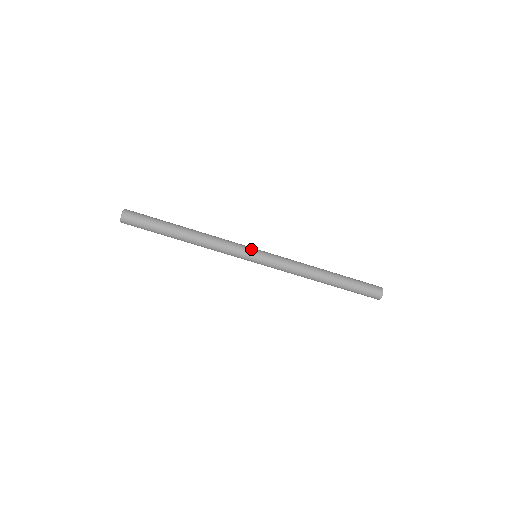
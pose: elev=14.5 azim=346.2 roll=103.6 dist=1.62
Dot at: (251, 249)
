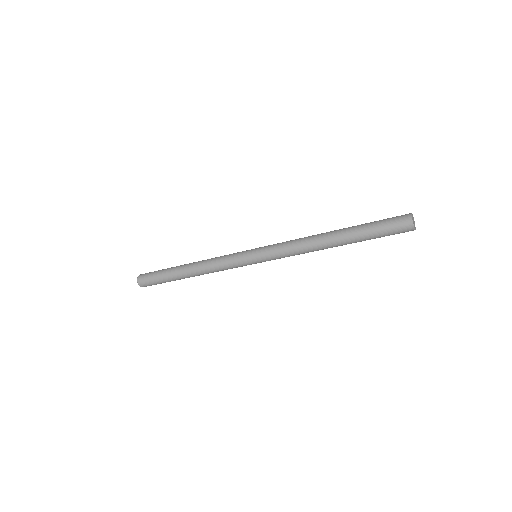
Dot at: (245, 253)
